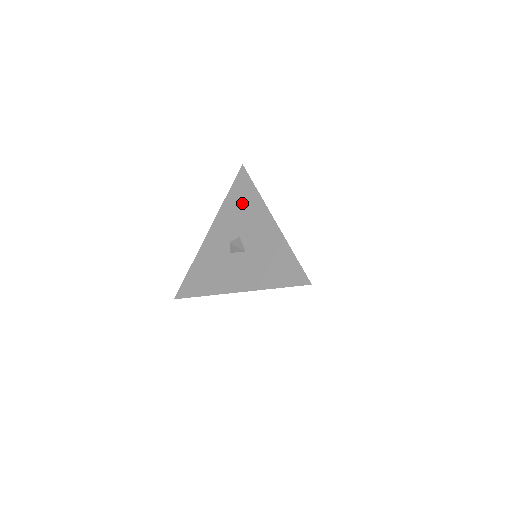
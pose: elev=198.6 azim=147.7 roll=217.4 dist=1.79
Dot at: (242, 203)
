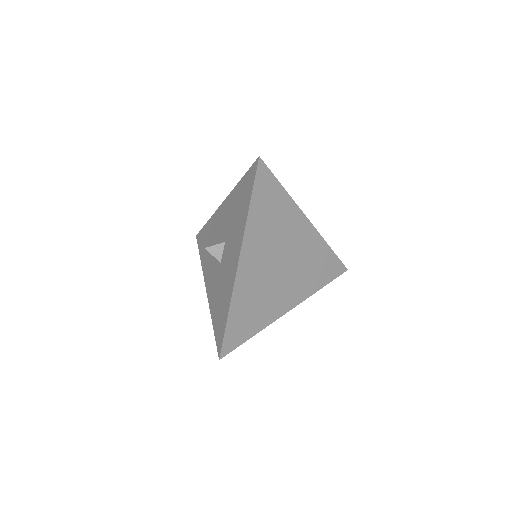
Dot at: (239, 207)
